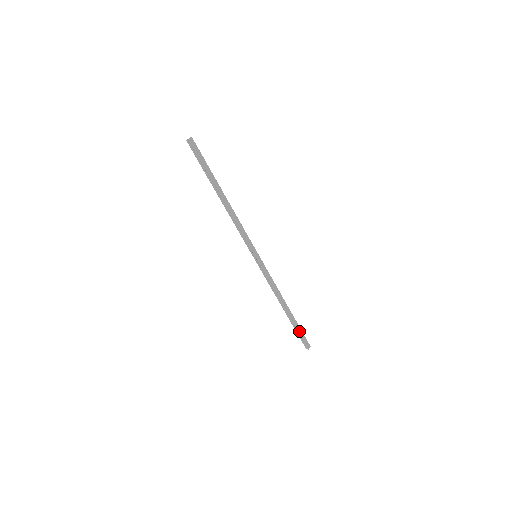
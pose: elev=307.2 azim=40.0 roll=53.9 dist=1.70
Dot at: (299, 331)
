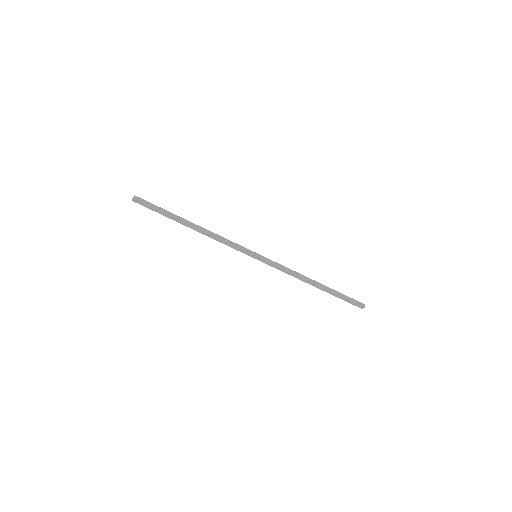
Dot at: (343, 297)
